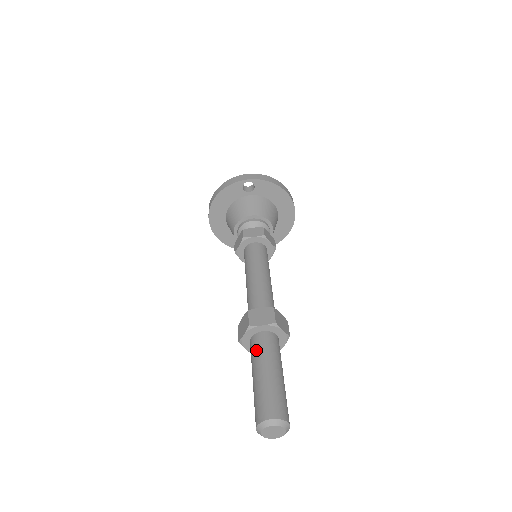
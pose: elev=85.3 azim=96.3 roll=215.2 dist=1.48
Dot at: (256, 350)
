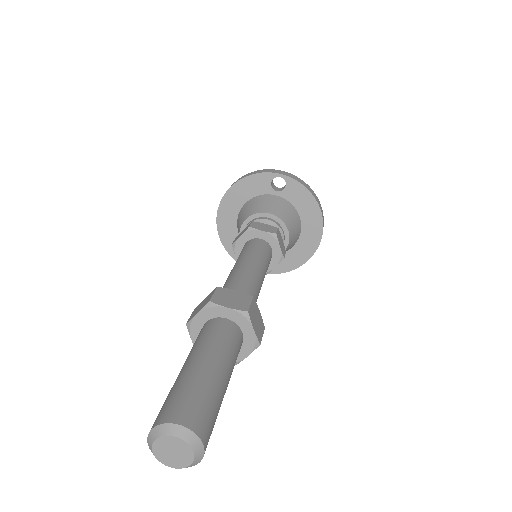
Dot at: (204, 335)
